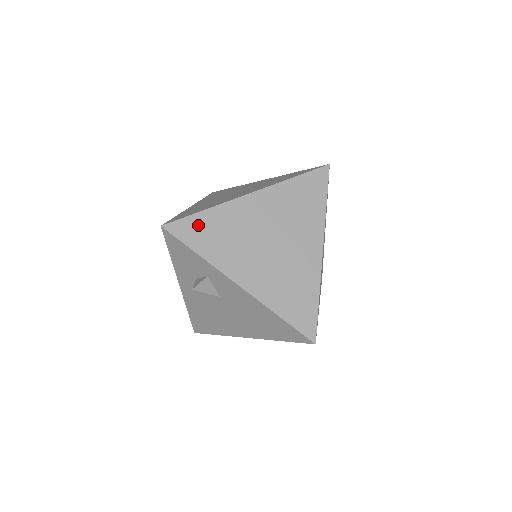
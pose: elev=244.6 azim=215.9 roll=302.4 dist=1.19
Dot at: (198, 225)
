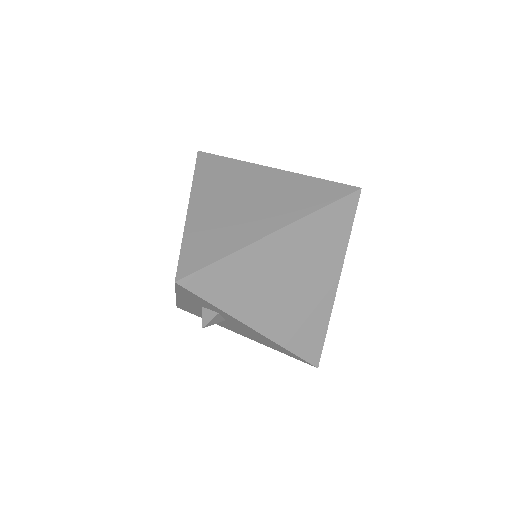
Dot at: (216, 275)
